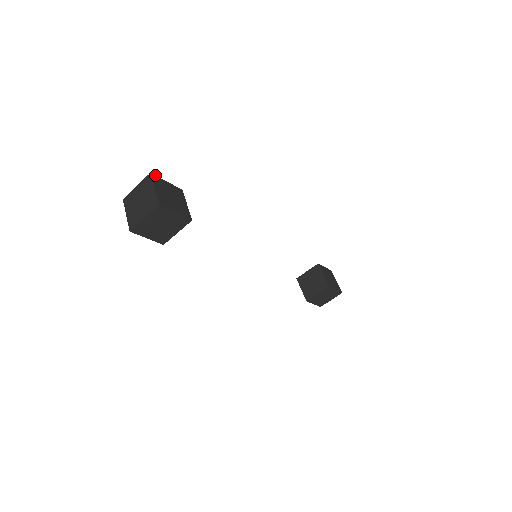
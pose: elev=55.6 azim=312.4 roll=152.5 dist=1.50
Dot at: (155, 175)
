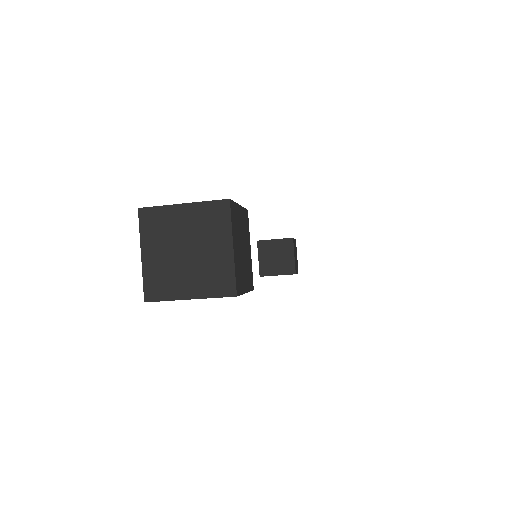
Dot at: (232, 200)
